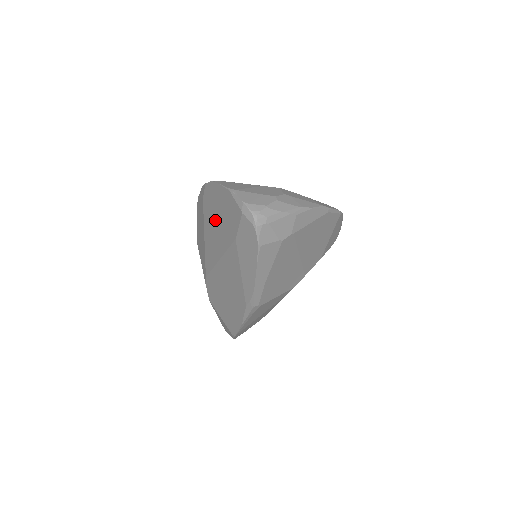
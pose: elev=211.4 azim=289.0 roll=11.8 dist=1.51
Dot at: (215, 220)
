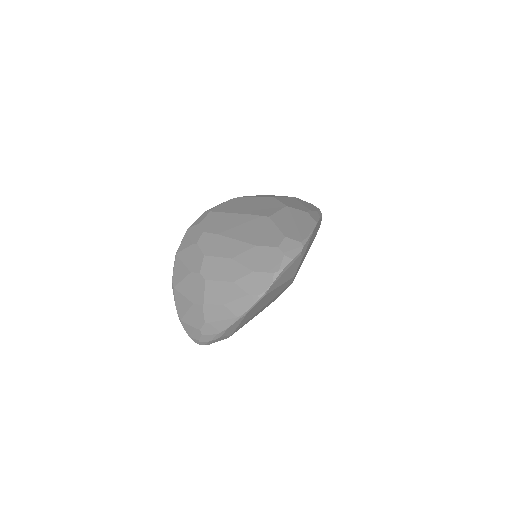
Dot at: occluded
